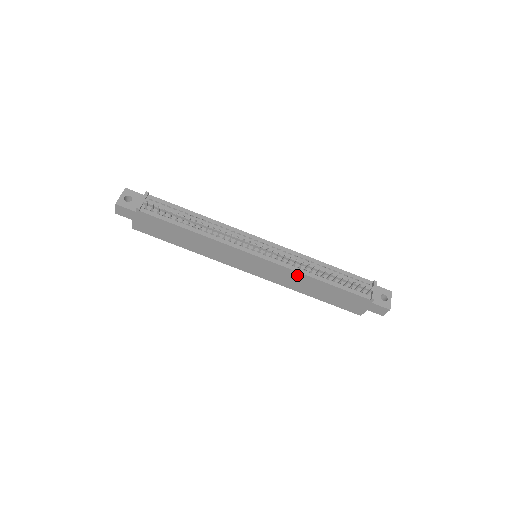
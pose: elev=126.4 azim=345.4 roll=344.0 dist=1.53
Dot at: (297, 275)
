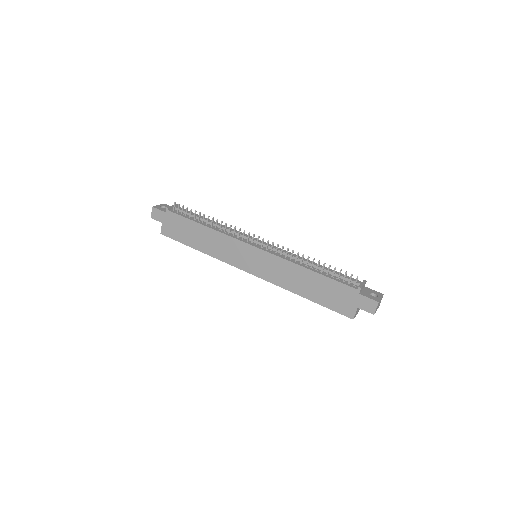
Dot at: (289, 266)
